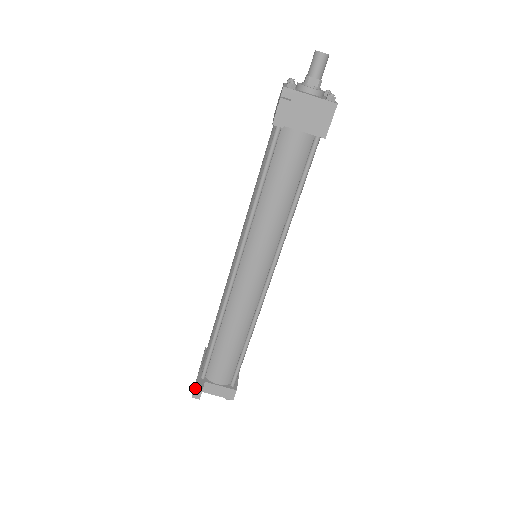
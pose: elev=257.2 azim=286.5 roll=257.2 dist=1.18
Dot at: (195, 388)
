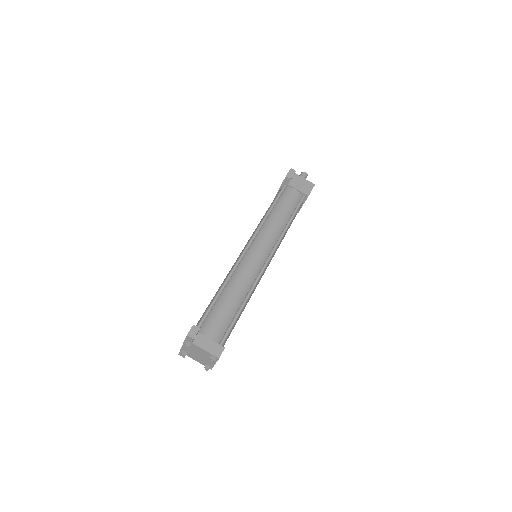
Dot at: (193, 326)
